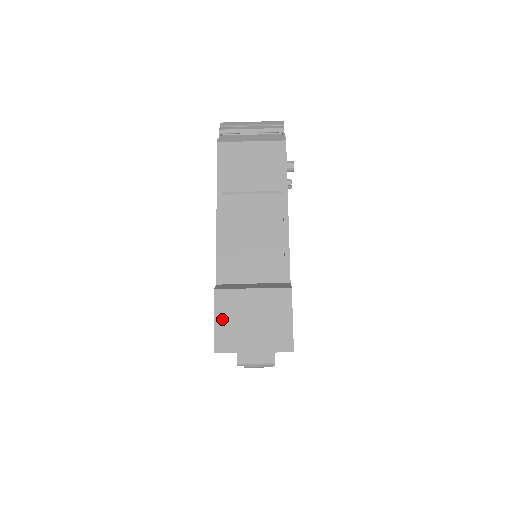
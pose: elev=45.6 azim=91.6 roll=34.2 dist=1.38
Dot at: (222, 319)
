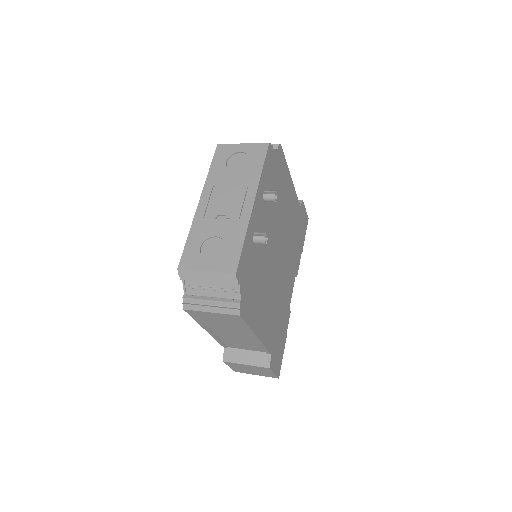
Dot at: (233, 367)
